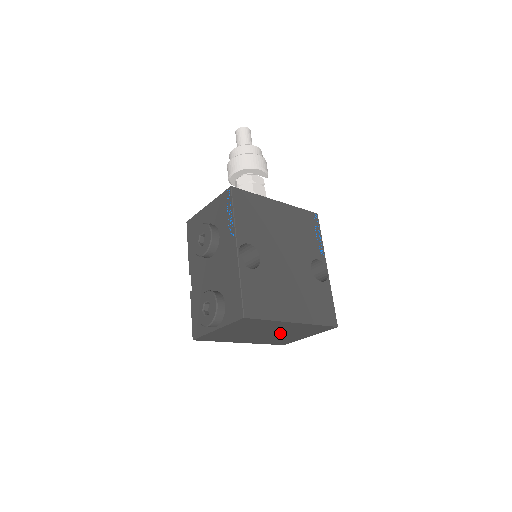
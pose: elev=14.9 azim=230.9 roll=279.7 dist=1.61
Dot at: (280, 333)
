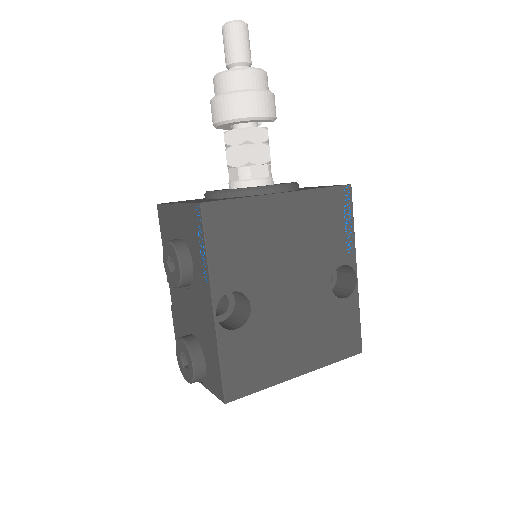
Dot at: occluded
